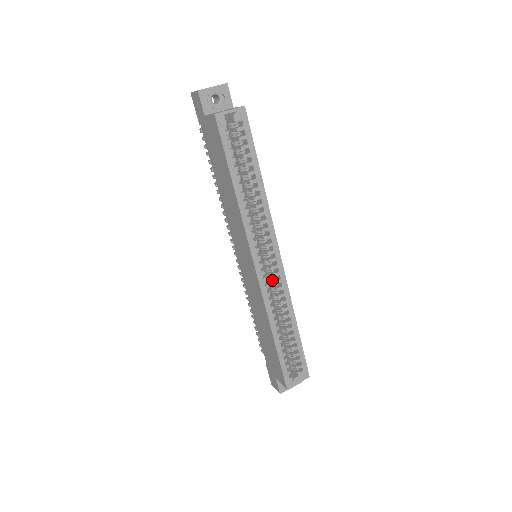
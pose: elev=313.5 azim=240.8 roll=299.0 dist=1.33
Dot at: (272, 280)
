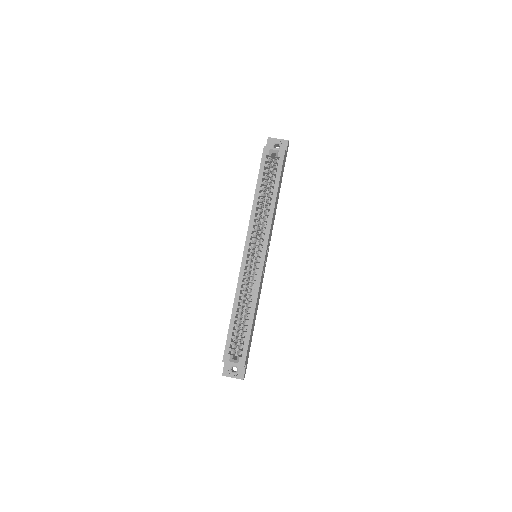
Dot at: (254, 272)
